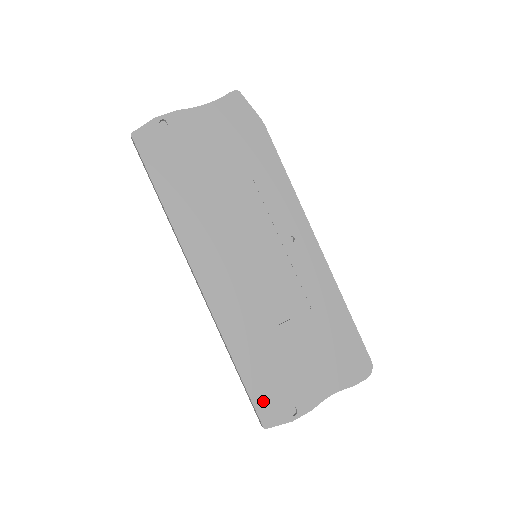
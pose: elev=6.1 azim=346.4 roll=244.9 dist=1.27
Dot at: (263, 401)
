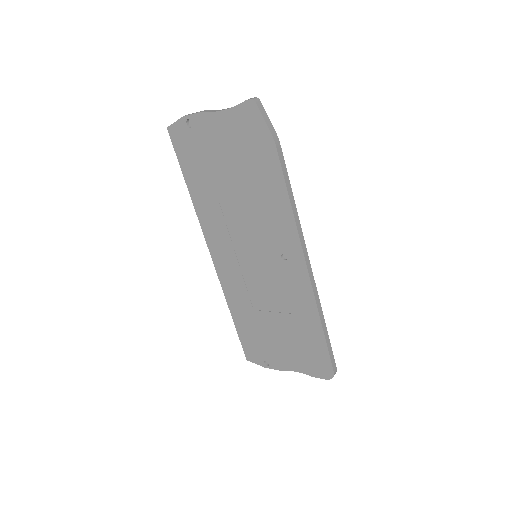
Dot at: (248, 346)
